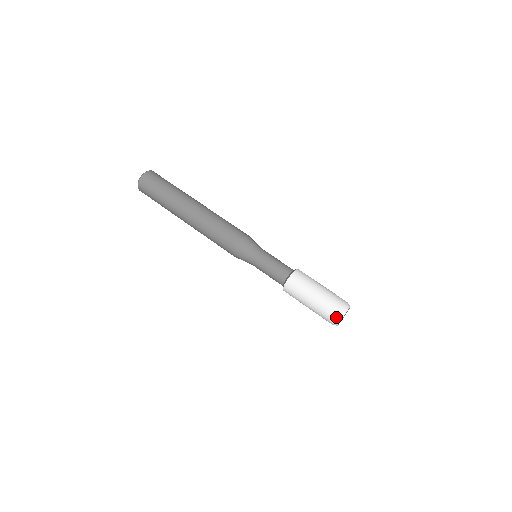
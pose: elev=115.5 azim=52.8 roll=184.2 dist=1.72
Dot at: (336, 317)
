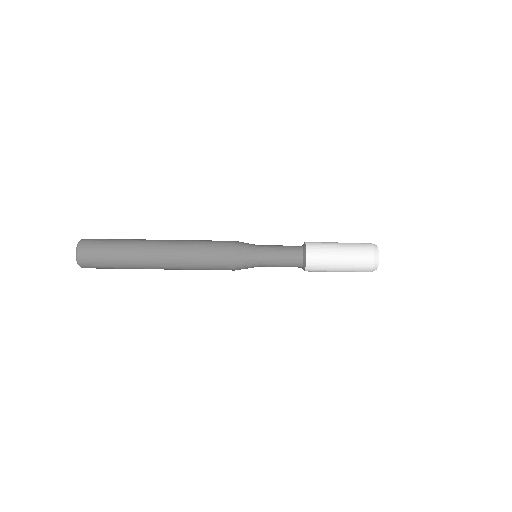
Dot at: occluded
